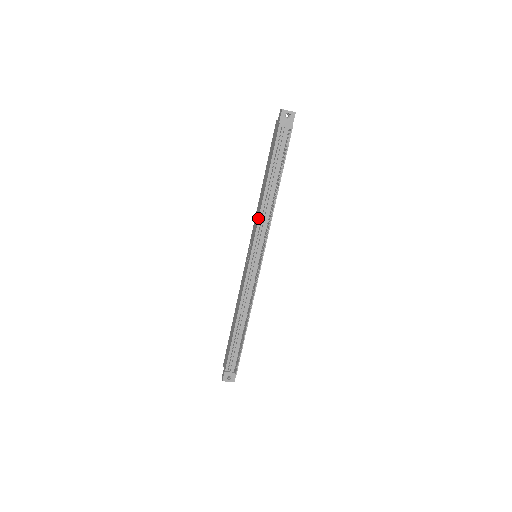
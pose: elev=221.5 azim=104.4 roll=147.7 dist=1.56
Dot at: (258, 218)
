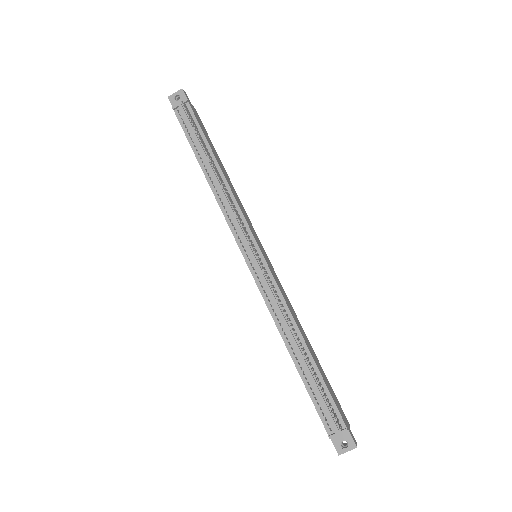
Dot at: occluded
